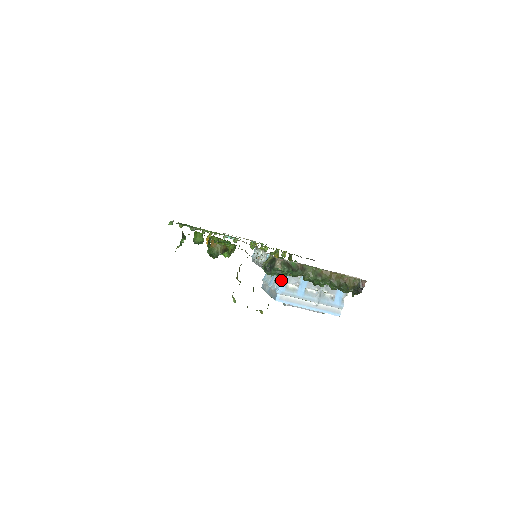
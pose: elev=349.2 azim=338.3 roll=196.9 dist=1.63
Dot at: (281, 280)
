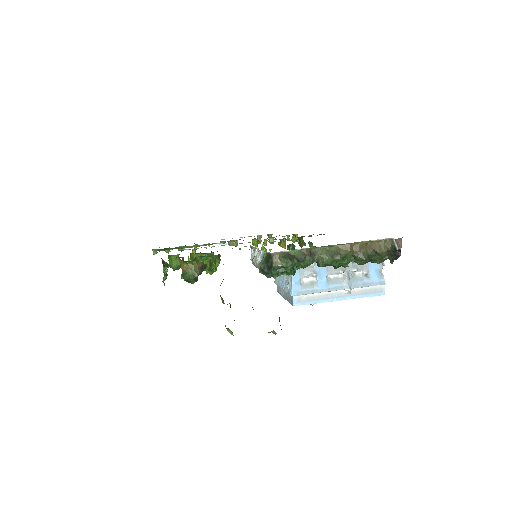
Dot at: (291, 277)
